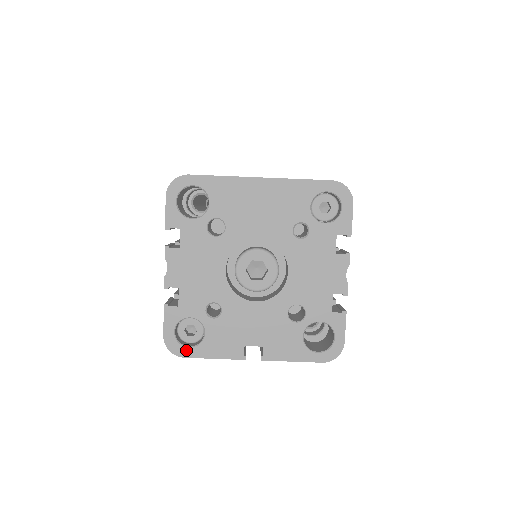
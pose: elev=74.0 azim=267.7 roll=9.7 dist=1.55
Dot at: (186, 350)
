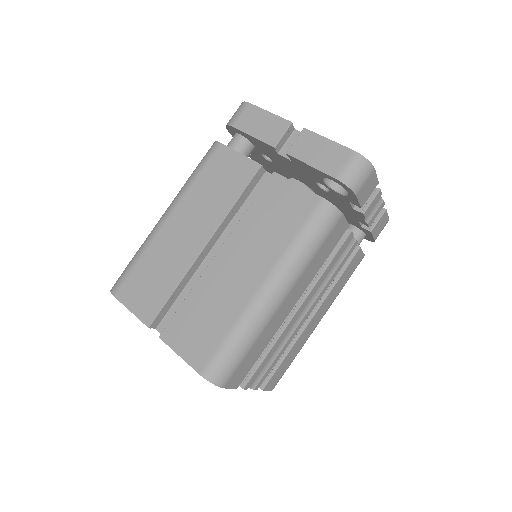
Dot at: occluded
